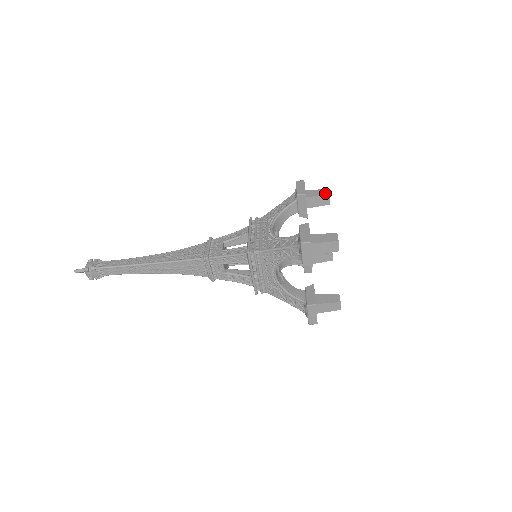
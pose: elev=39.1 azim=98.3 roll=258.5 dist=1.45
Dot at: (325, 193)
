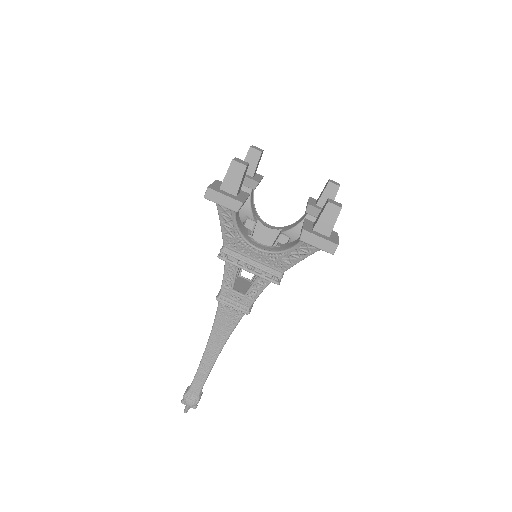
Dot at: (248, 151)
